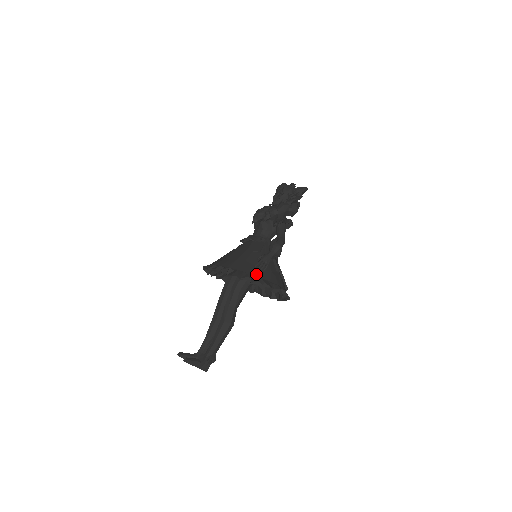
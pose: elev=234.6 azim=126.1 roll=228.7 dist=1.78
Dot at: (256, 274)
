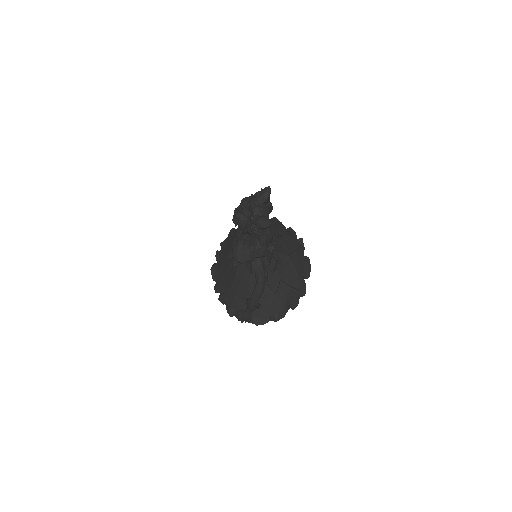
Dot at: occluded
